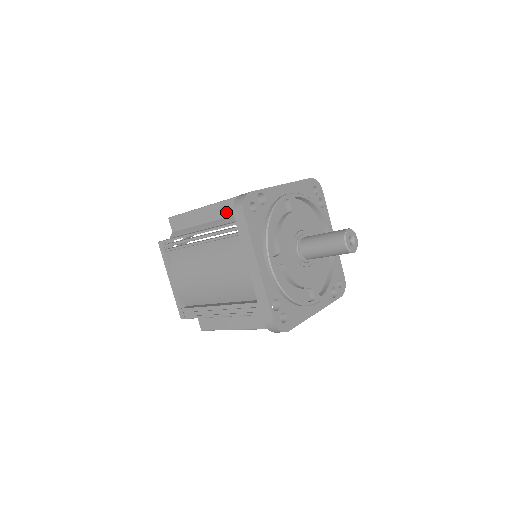
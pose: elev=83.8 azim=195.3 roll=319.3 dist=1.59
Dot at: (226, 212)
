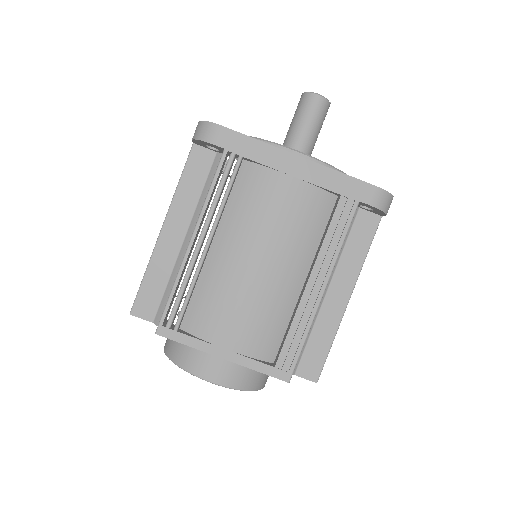
Dot at: (193, 193)
